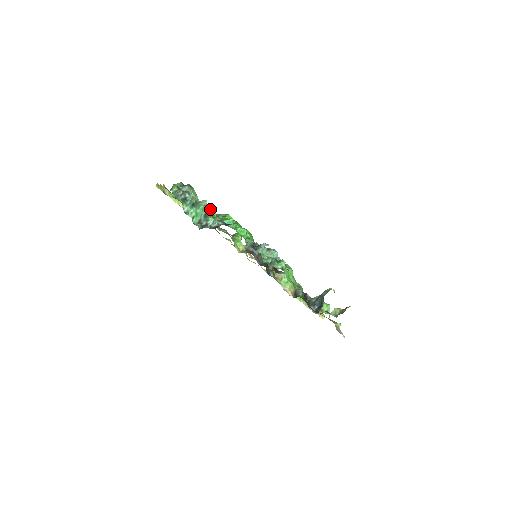
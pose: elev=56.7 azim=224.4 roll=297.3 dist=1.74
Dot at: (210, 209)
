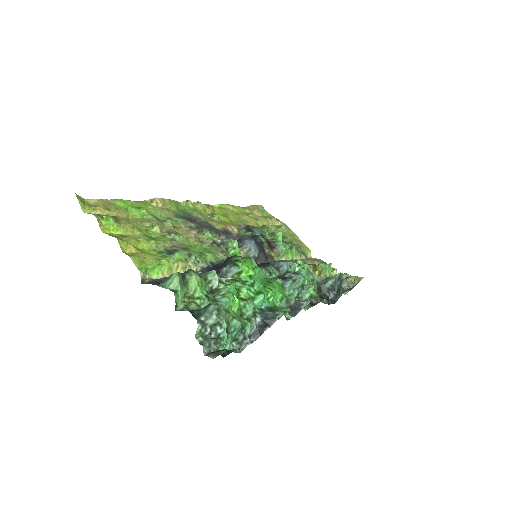
Dot at: (233, 297)
